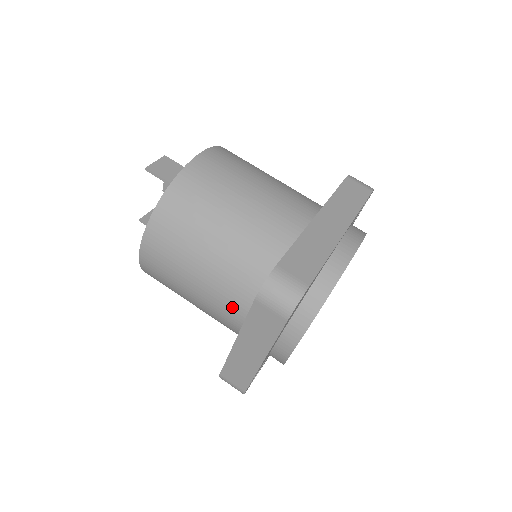
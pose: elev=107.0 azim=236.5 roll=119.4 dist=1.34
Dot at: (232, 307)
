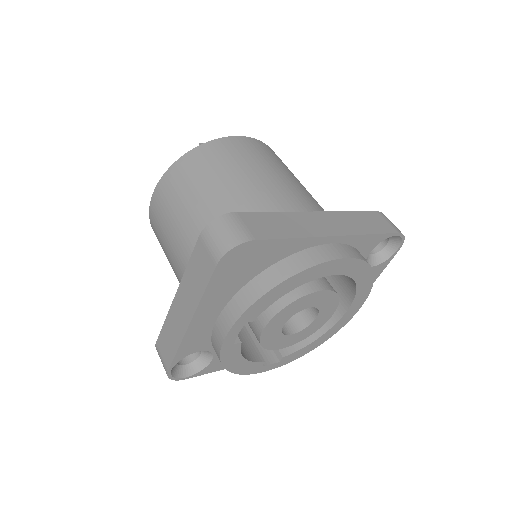
Dot at: occluded
